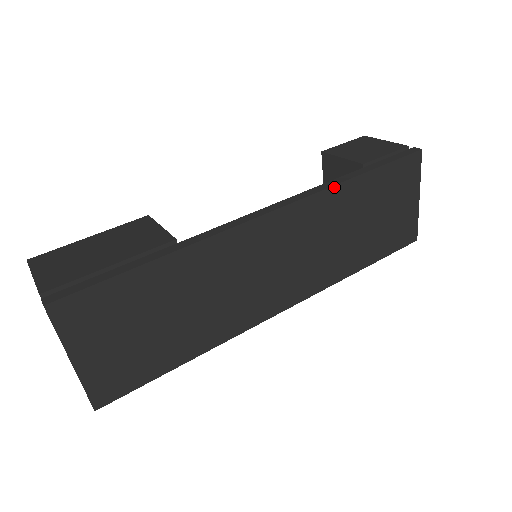
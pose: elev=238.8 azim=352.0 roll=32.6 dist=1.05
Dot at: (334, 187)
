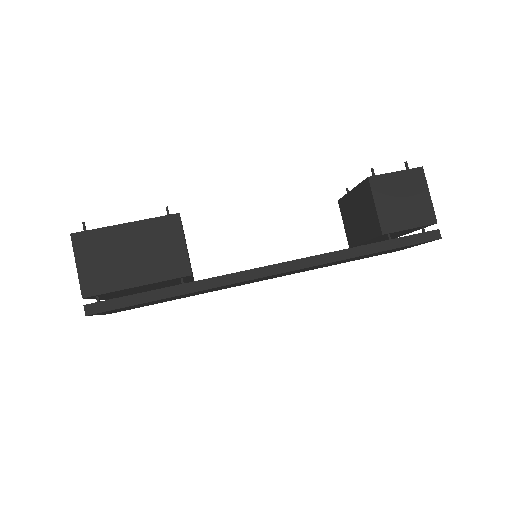
Dot at: occluded
